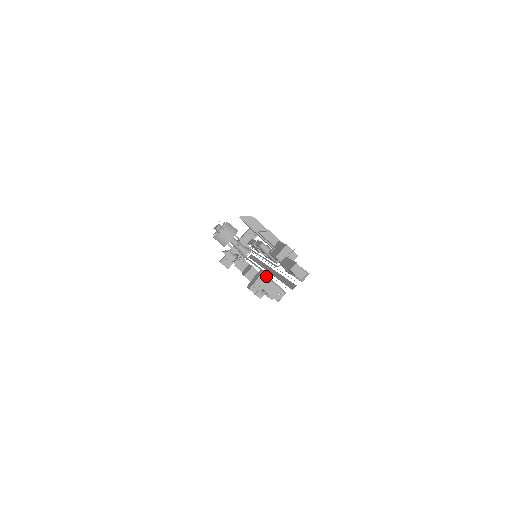
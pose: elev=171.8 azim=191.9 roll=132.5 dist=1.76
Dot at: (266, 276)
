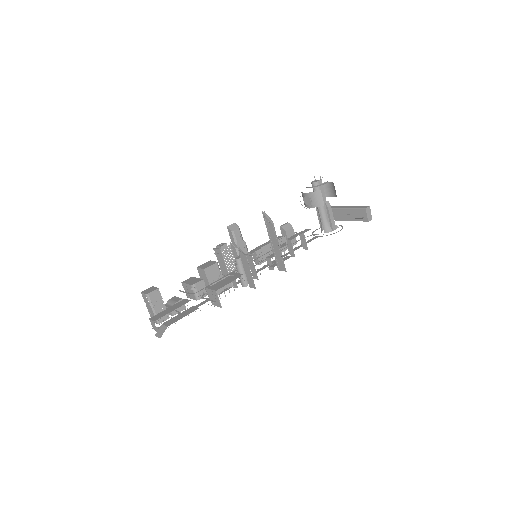
Dot at: (148, 299)
